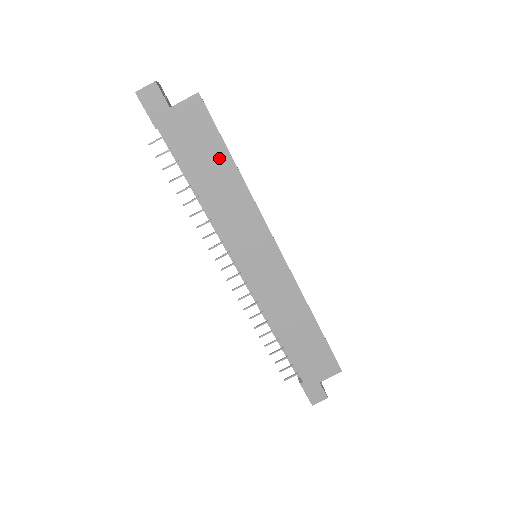
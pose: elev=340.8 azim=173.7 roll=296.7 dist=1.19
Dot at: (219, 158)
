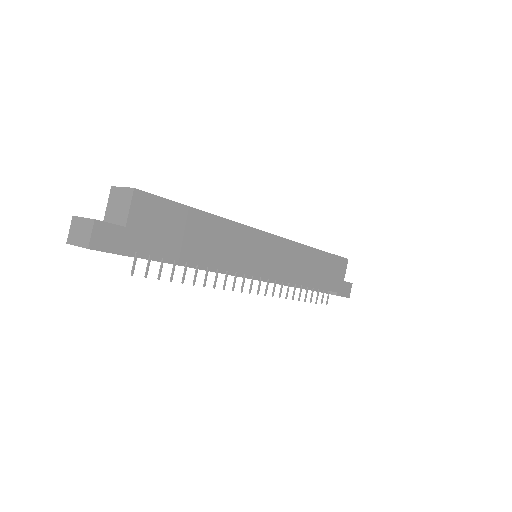
Dot at: (191, 221)
